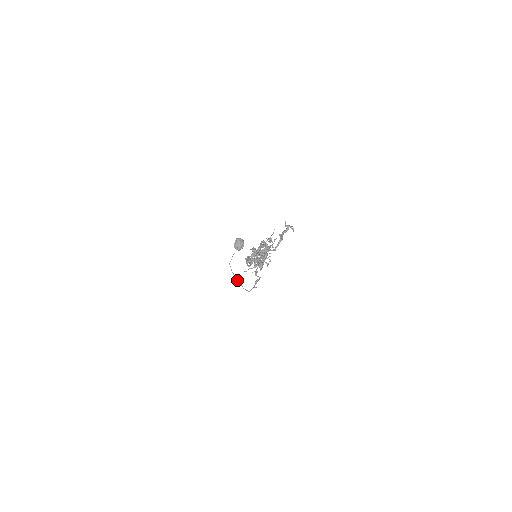
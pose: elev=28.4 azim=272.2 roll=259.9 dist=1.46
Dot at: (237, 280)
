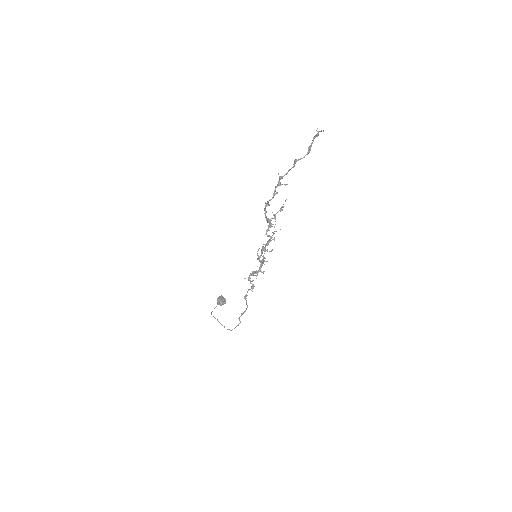
Dot at: (219, 322)
